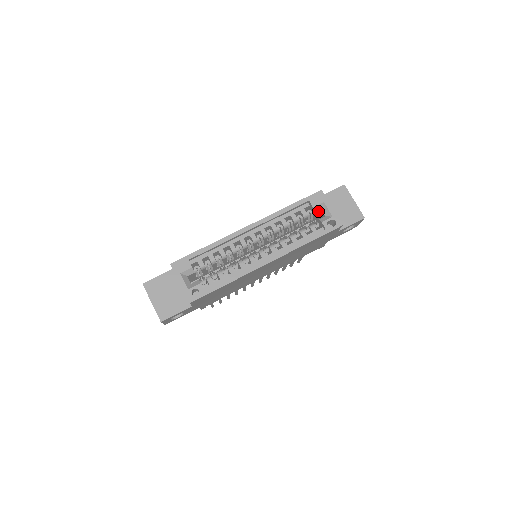
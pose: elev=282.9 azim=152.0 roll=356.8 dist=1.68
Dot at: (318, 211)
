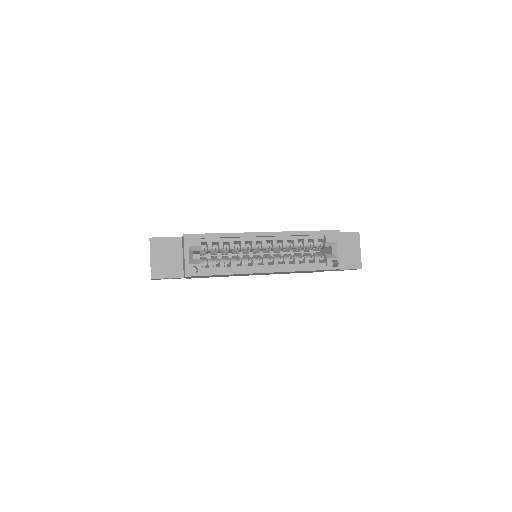
Dot at: (328, 246)
